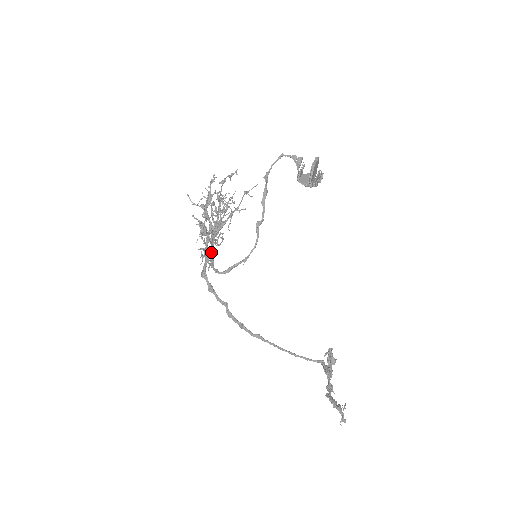
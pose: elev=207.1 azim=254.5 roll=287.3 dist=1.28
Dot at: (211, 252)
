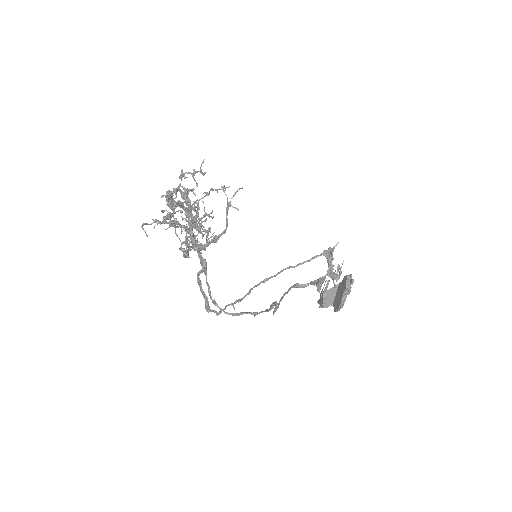
Dot at: (209, 294)
